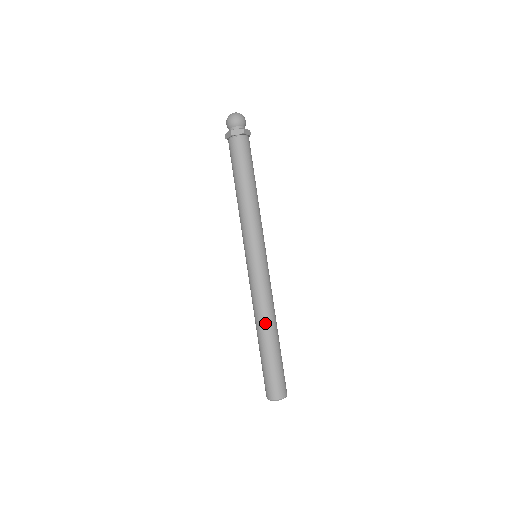
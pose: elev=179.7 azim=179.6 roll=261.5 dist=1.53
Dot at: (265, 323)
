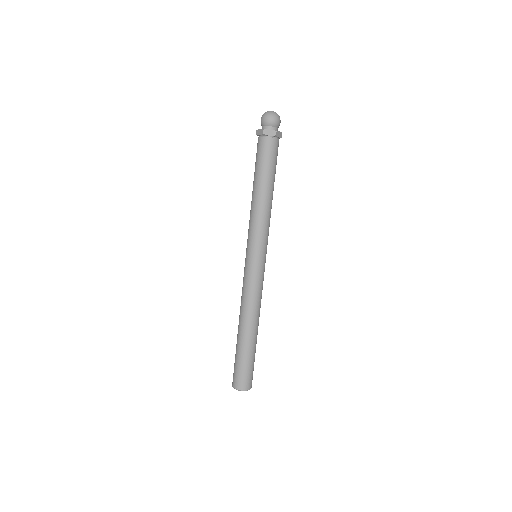
Dot at: (248, 321)
